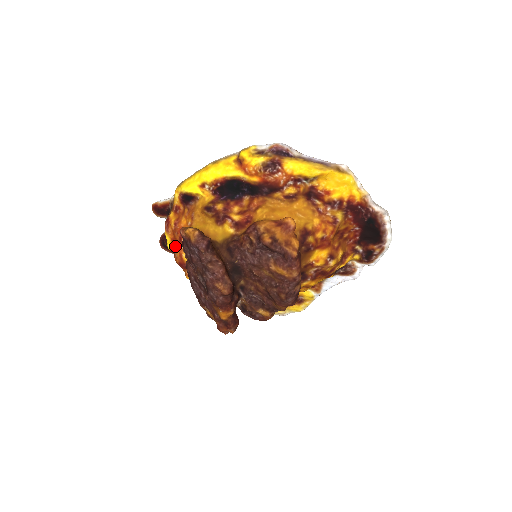
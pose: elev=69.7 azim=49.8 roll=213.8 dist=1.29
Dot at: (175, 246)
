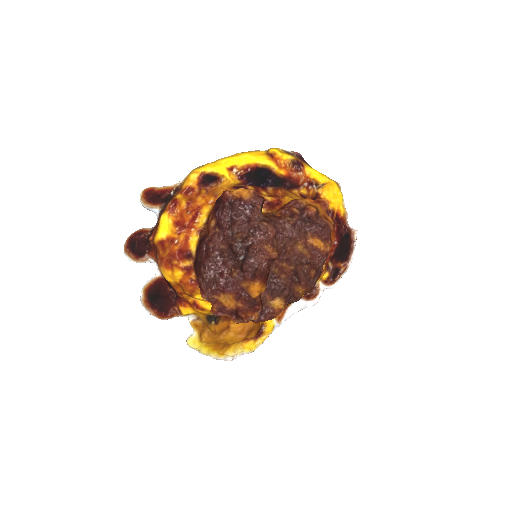
Dot at: (180, 229)
